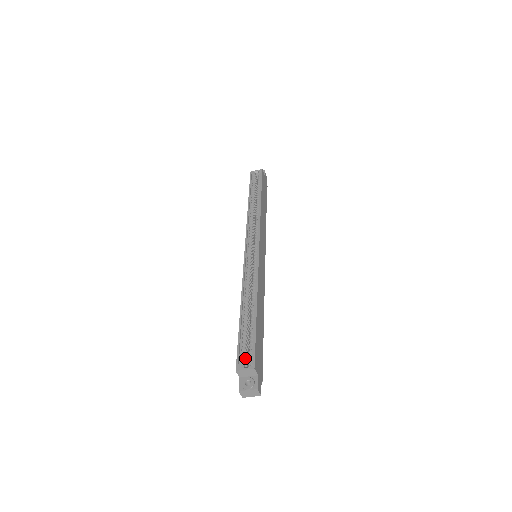
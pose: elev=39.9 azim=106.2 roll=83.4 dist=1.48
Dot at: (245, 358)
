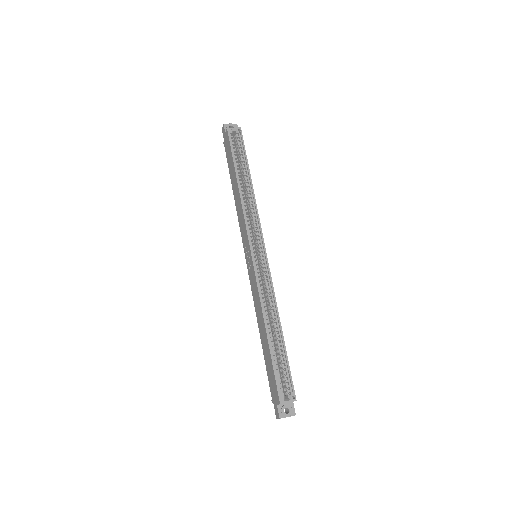
Dot at: occluded
